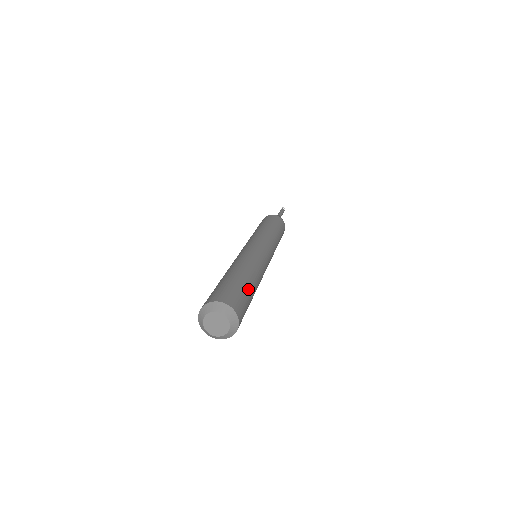
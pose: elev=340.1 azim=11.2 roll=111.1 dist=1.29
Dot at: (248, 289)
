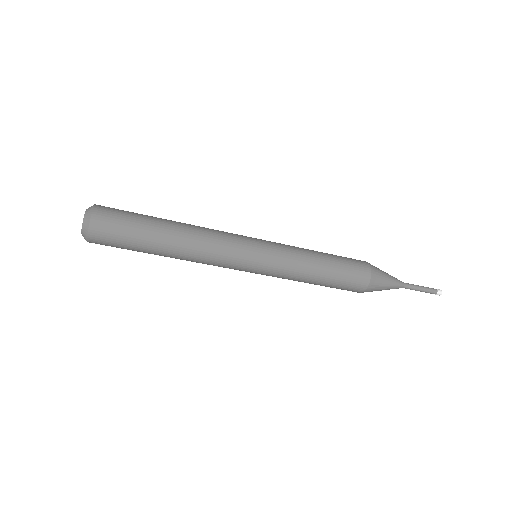
Dot at: (146, 228)
